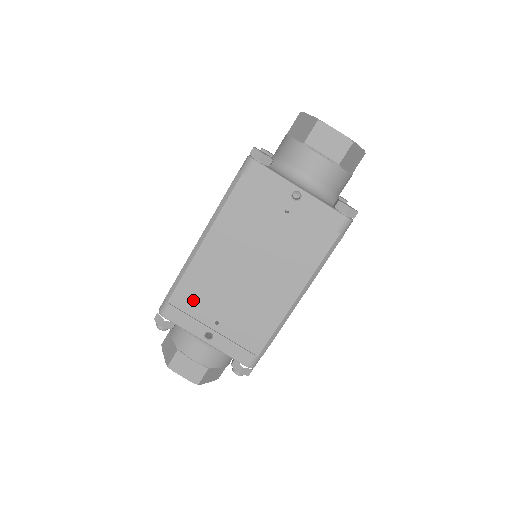
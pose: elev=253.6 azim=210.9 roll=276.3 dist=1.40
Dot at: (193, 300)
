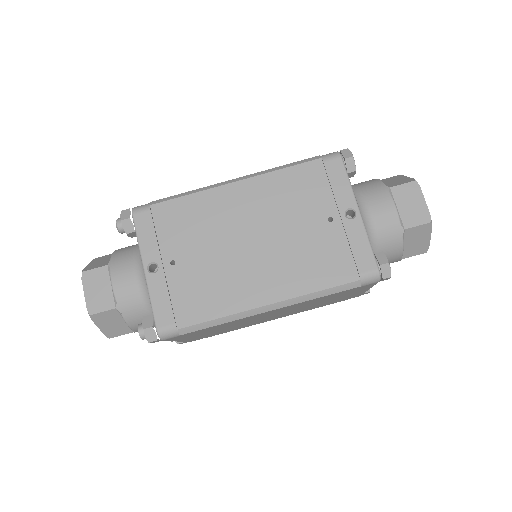
Dot at: (174, 223)
